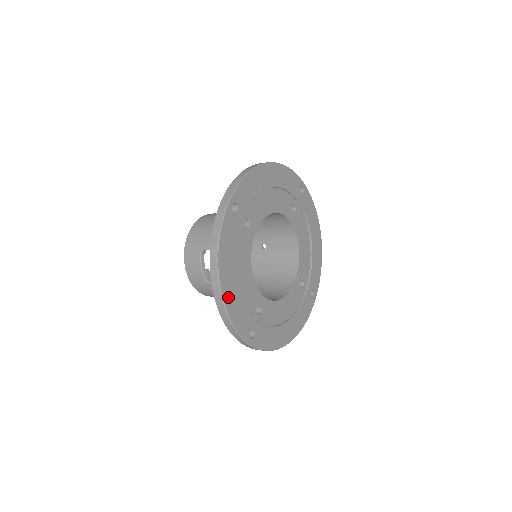
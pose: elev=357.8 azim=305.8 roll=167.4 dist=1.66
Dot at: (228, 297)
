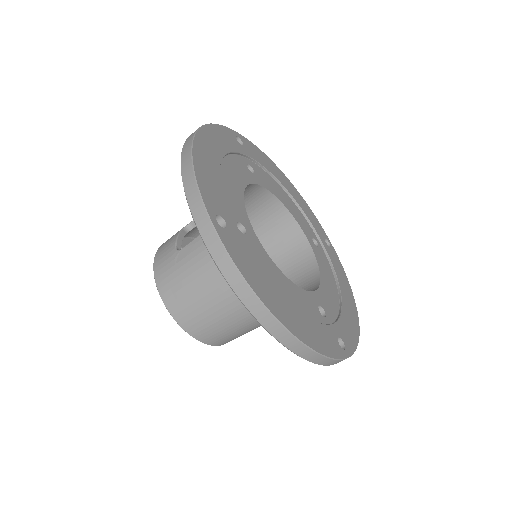
Dot at: (201, 153)
